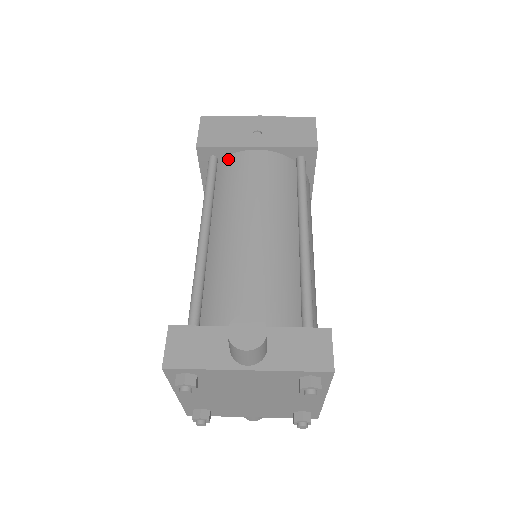
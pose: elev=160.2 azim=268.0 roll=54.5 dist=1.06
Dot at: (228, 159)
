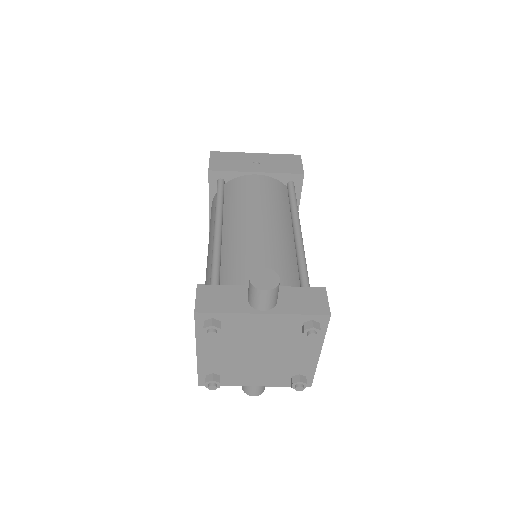
Dot at: (233, 181)
